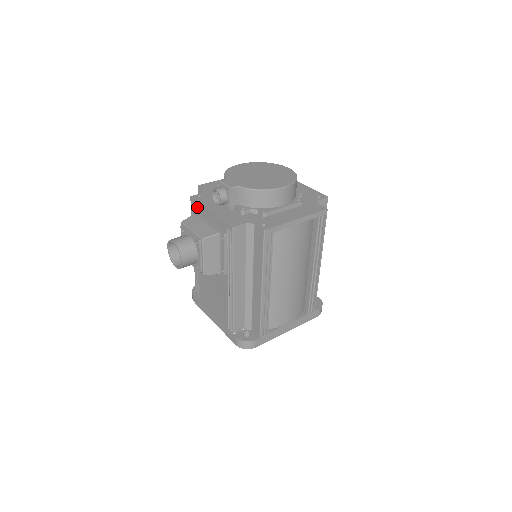
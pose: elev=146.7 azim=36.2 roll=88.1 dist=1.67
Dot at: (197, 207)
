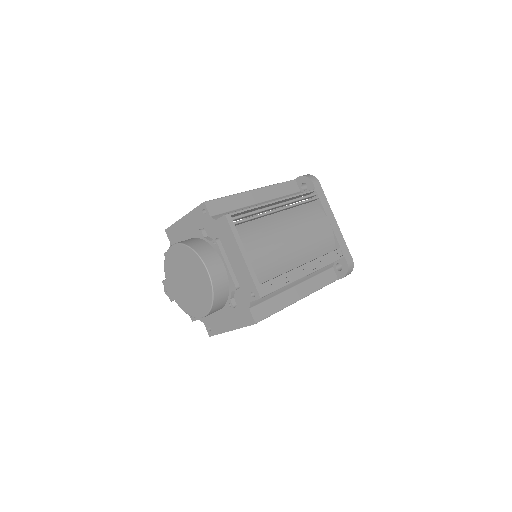
Dot at: occluded
